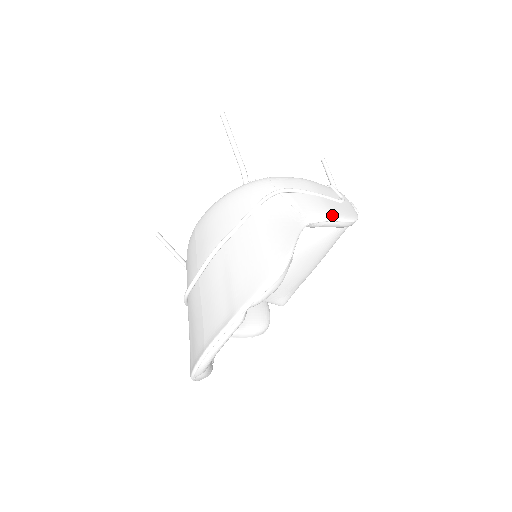
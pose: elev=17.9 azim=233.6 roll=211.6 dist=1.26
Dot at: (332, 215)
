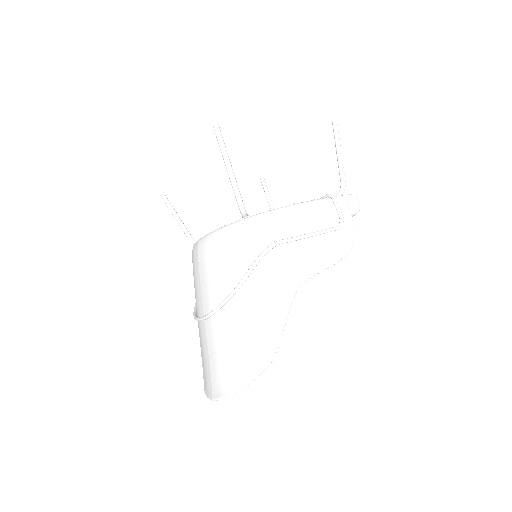
Dot at: (325, 263)
